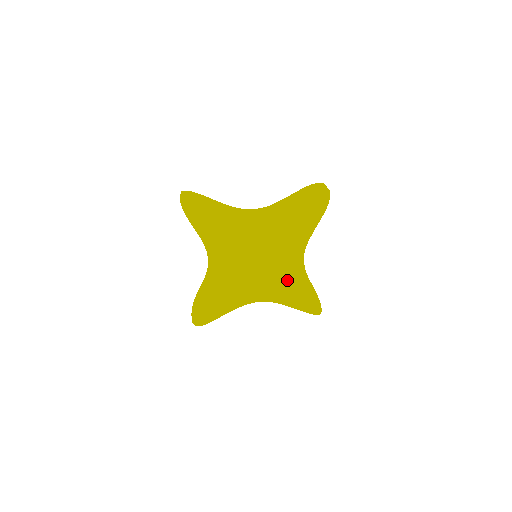
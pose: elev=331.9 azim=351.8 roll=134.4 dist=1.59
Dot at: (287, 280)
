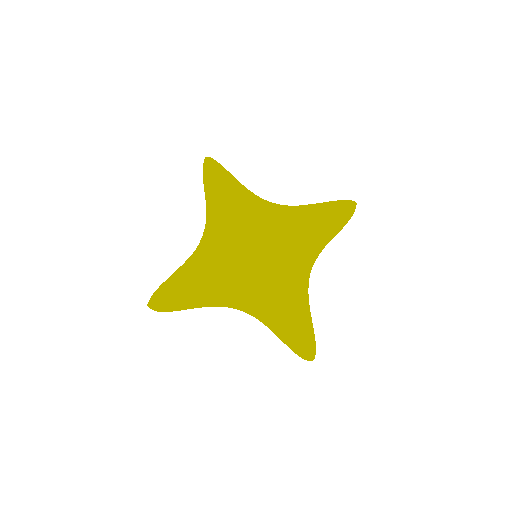
Dot at: (284, 274)
